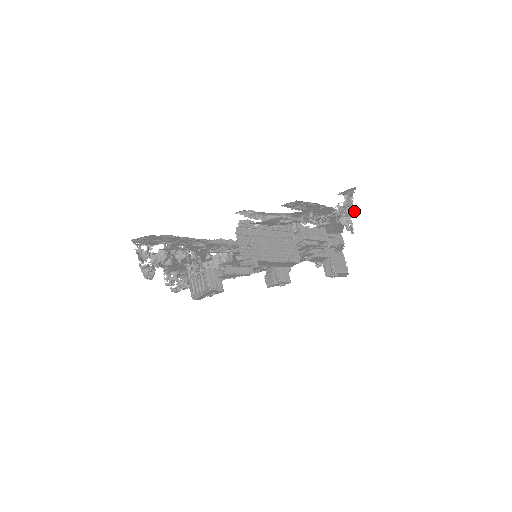
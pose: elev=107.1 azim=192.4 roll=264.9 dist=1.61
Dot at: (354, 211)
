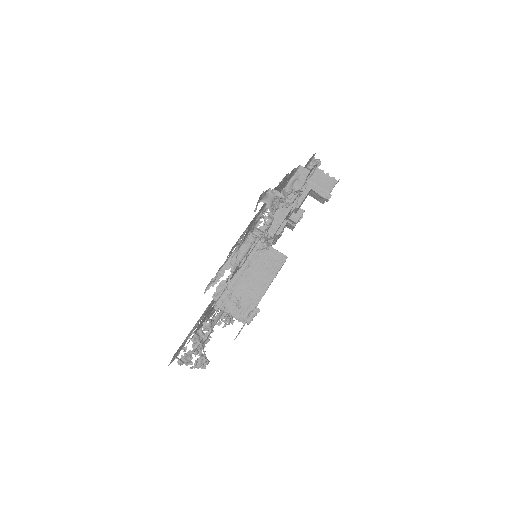
Dot at: (283, 197)
